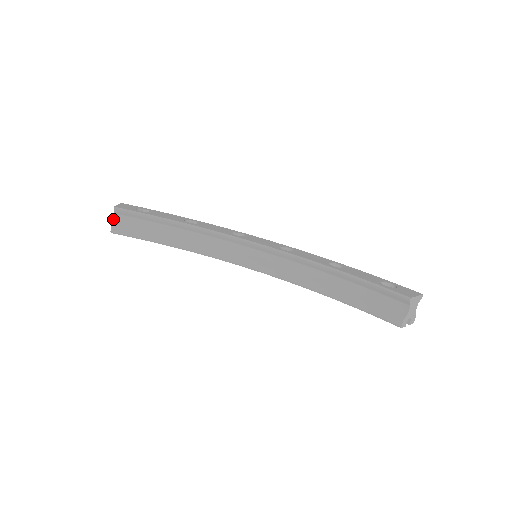
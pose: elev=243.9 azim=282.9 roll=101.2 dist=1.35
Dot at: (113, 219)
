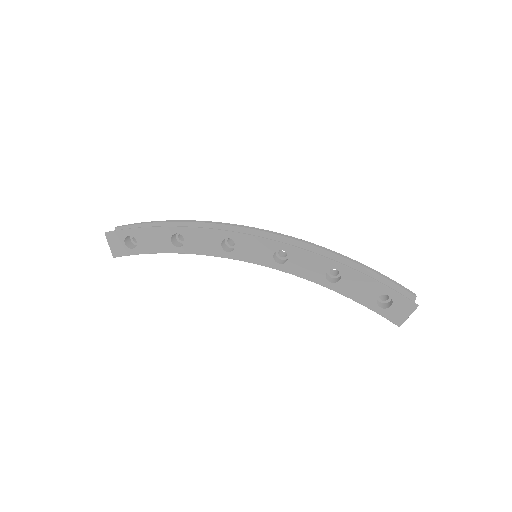
Dot at: occluded
